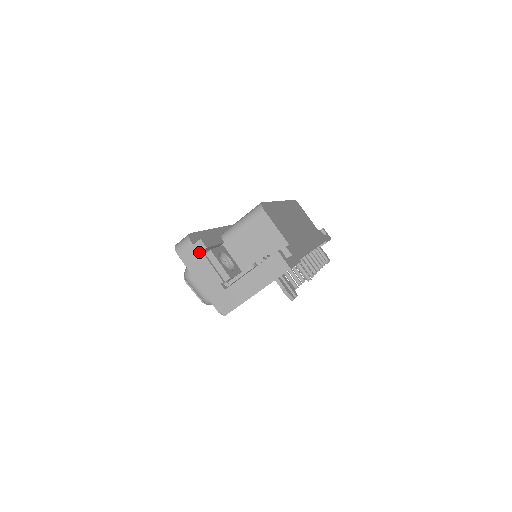
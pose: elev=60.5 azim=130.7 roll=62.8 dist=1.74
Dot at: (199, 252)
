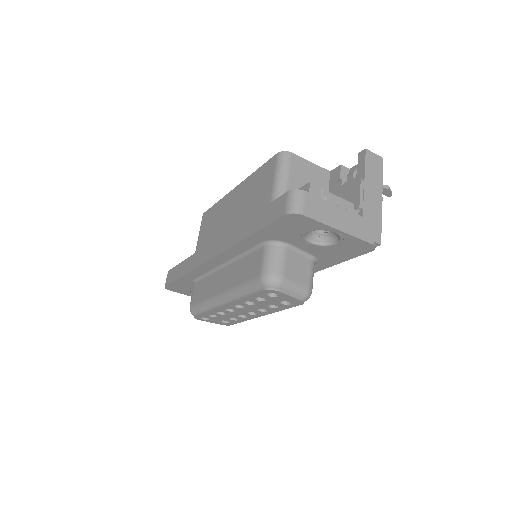
Dot at: (319, 196)
